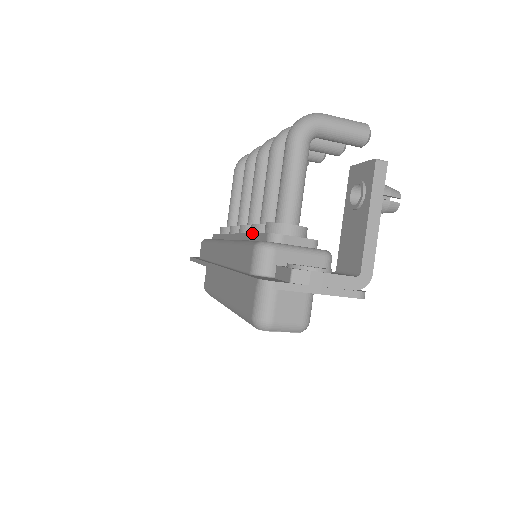
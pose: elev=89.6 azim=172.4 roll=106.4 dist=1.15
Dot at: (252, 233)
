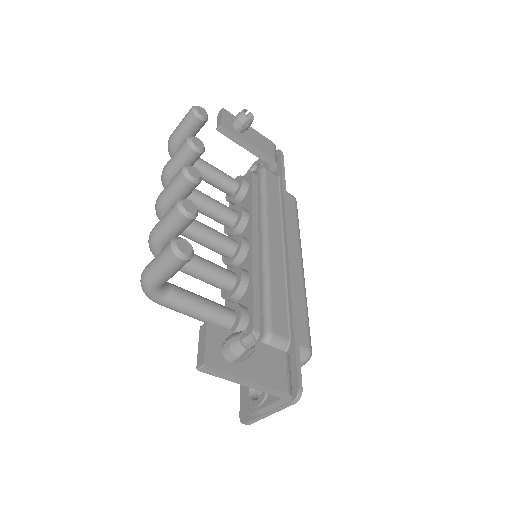
Dot at: occluded
